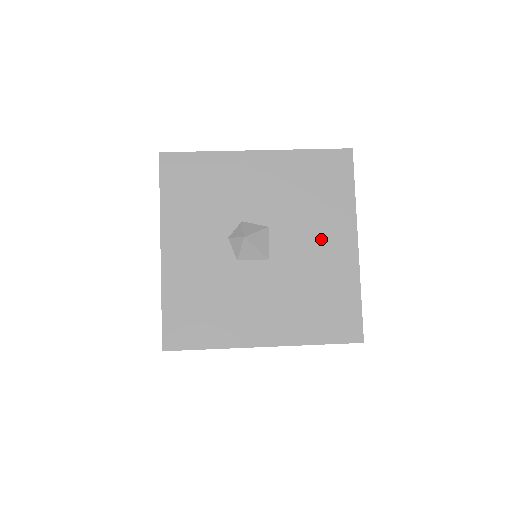
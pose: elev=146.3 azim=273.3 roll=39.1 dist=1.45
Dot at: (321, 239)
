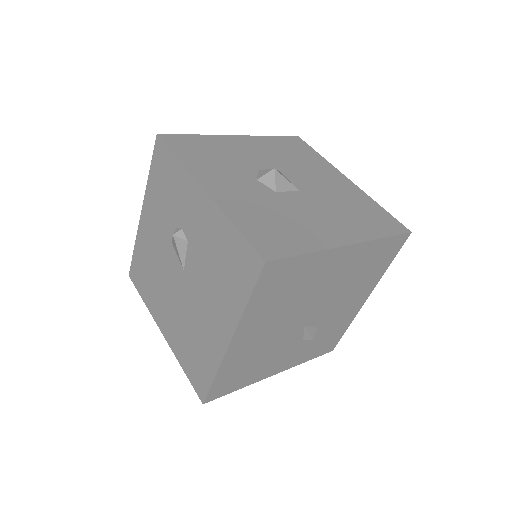
Dot at: (324, 178)
